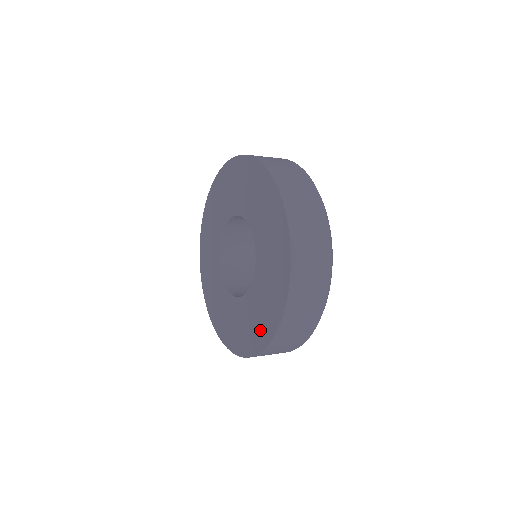
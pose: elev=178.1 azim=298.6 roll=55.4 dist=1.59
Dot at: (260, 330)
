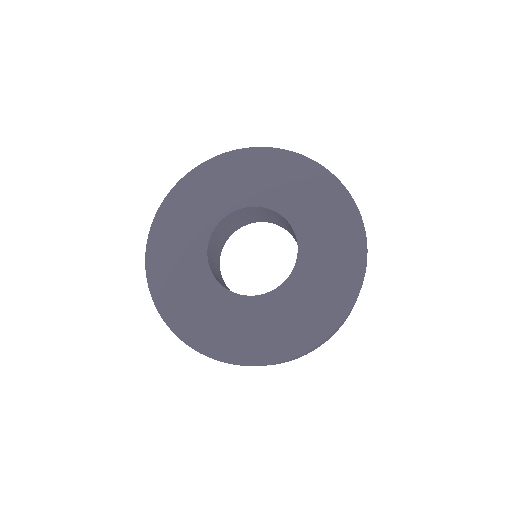
Dot at: (346, 248)
